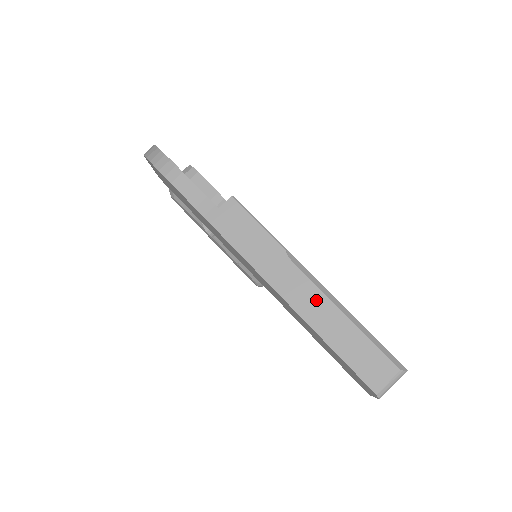
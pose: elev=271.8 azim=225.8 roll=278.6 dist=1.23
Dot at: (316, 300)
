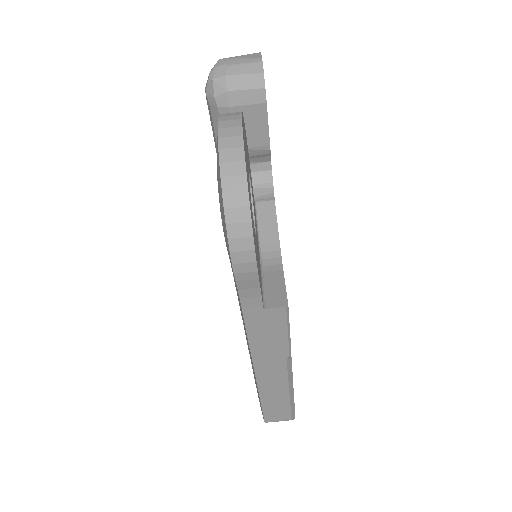
Dot at: (279, 384)
